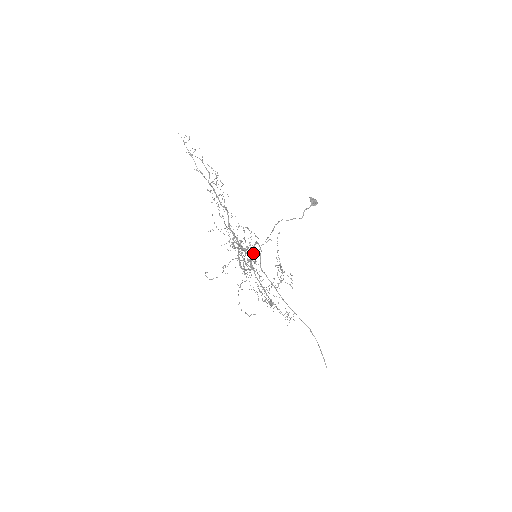
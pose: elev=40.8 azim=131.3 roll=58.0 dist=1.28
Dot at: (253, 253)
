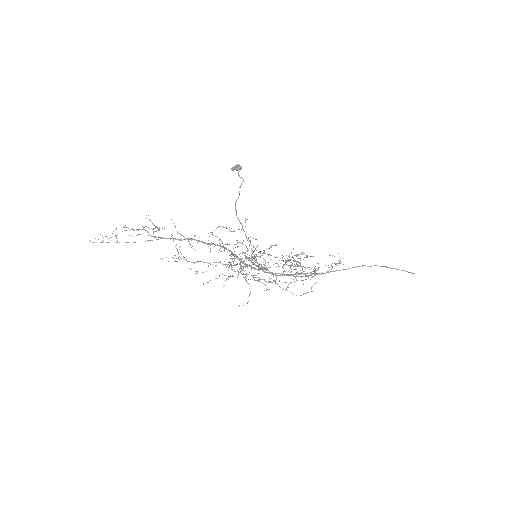
Dot at: occluded
